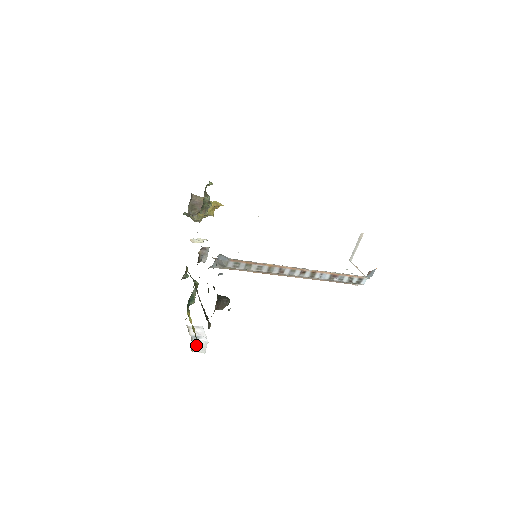
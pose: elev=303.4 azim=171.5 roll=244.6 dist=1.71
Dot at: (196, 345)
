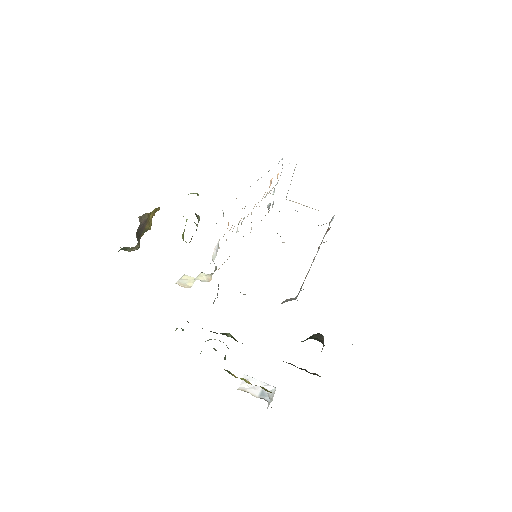
Dot at: occluded
